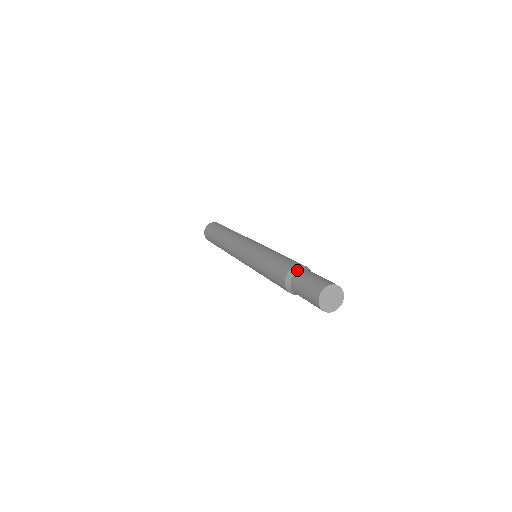
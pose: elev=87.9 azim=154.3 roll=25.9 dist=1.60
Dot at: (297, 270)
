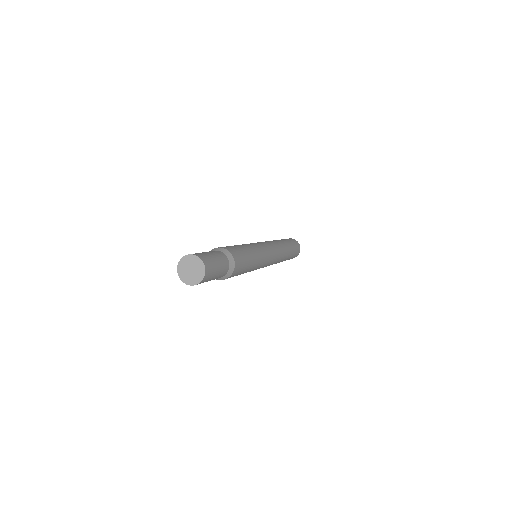
Dot at: (214, 250)
